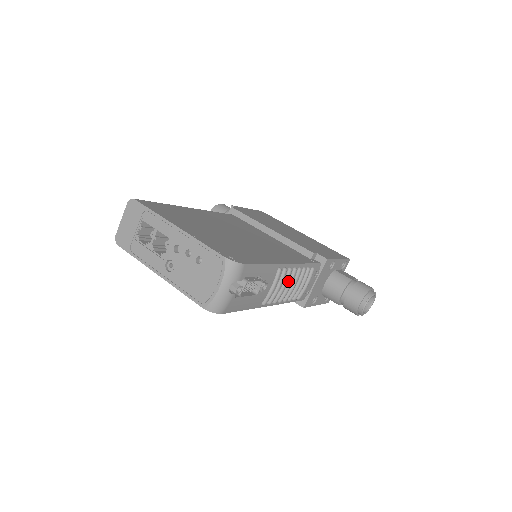
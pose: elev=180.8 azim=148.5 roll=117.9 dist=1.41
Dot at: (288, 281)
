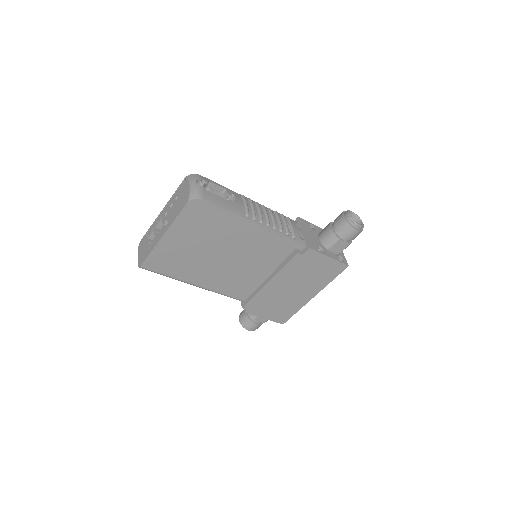
Dot at: (263, 212)
